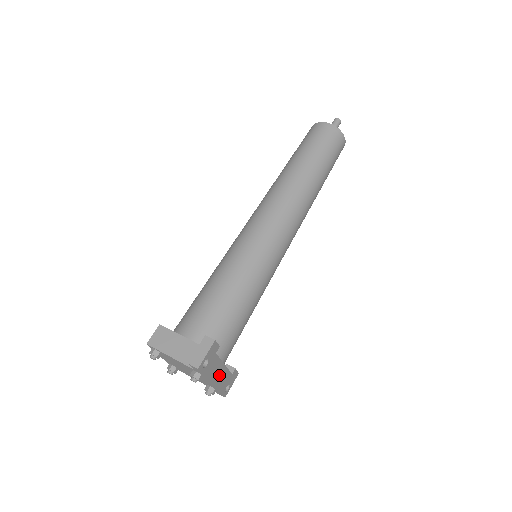
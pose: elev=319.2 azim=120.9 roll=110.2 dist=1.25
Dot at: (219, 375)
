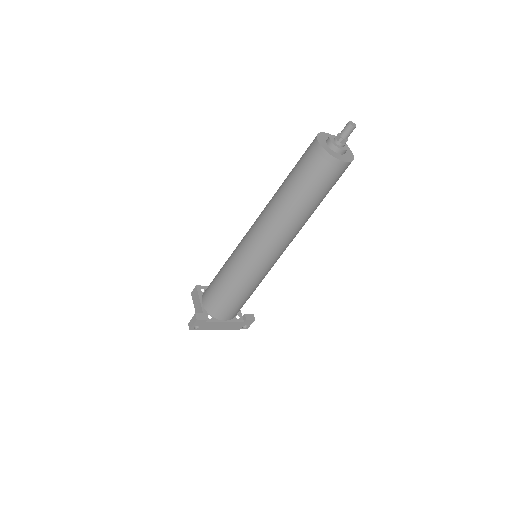
Dot at: (224, 326)
